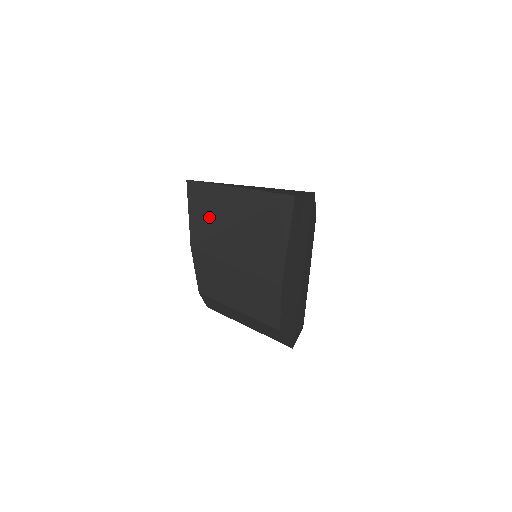
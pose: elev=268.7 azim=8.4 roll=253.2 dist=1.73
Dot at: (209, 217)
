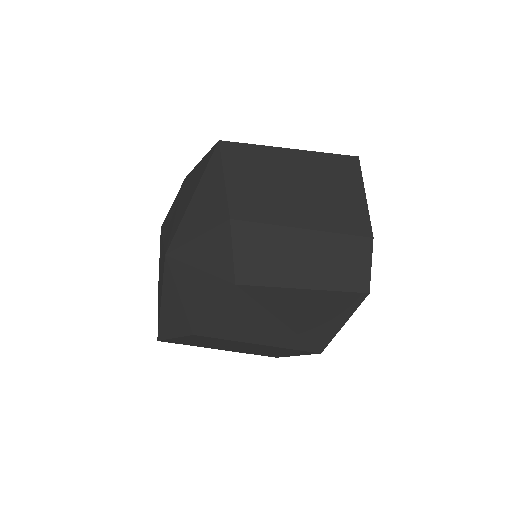
Dot at: (257, 181)
